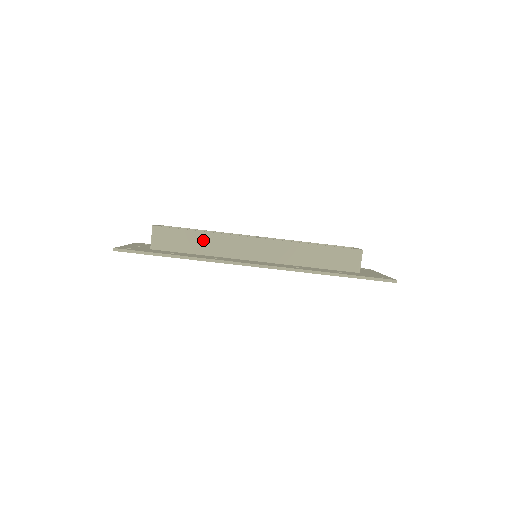
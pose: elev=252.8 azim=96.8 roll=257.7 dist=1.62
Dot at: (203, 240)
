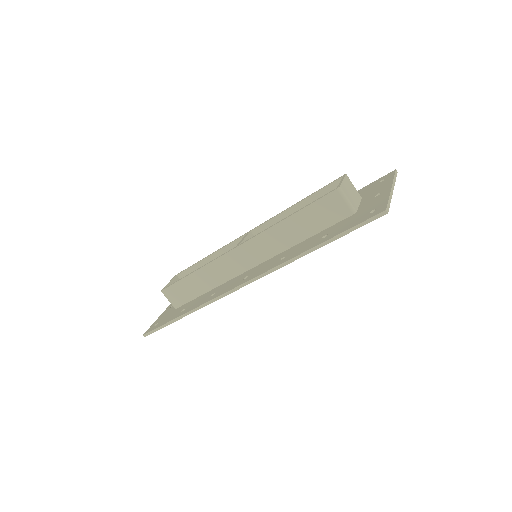
Dot at: (200, 279)
